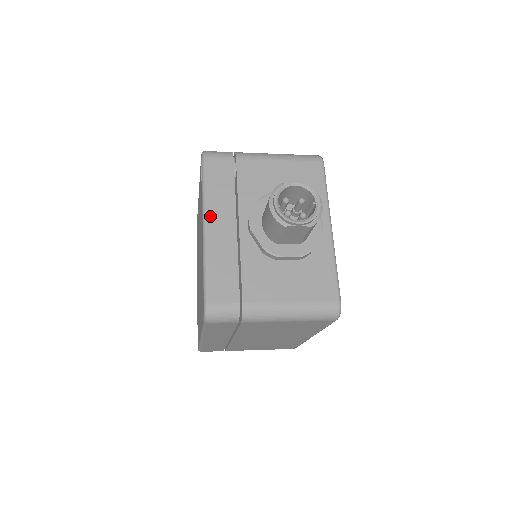
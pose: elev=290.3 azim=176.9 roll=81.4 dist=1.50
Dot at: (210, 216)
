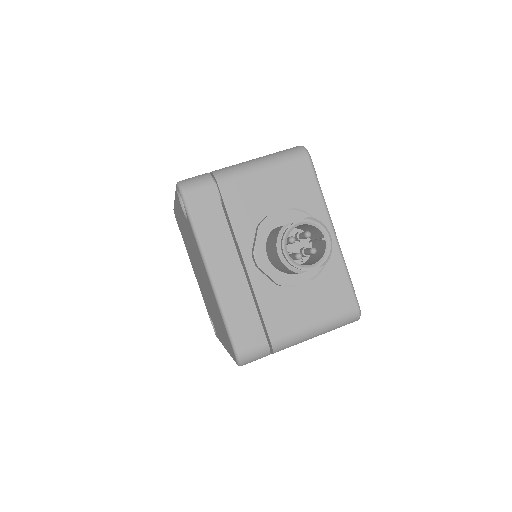
Dot at: (212, 262)
